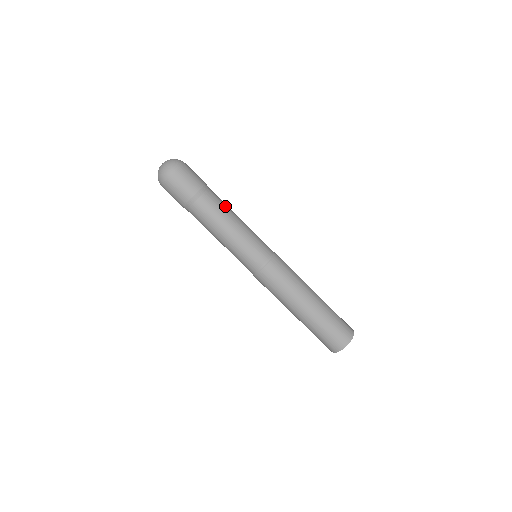
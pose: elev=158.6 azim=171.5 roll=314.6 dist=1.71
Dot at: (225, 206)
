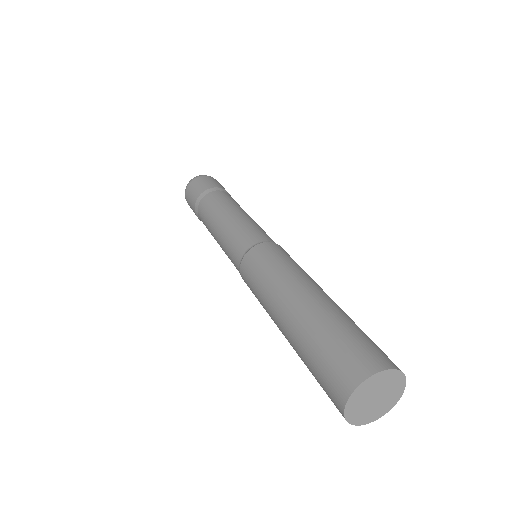
Dot at: (235, 203)
